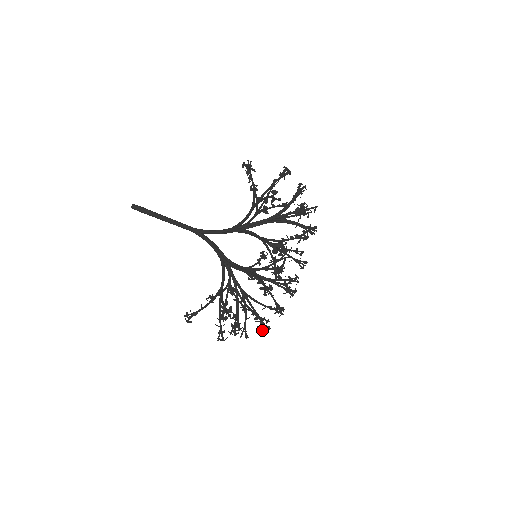
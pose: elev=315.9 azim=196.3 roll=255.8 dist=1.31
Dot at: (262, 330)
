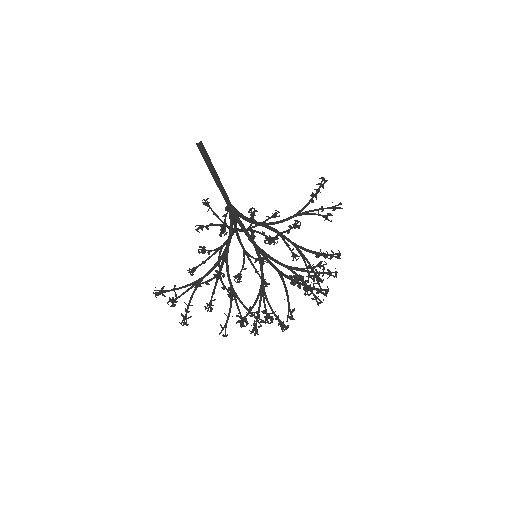
Dot at: (205, 309)
